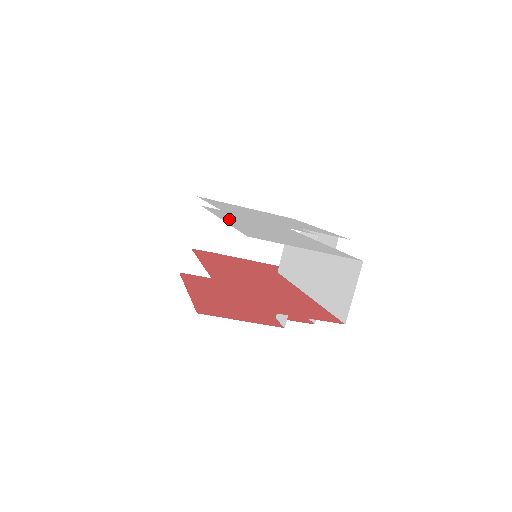
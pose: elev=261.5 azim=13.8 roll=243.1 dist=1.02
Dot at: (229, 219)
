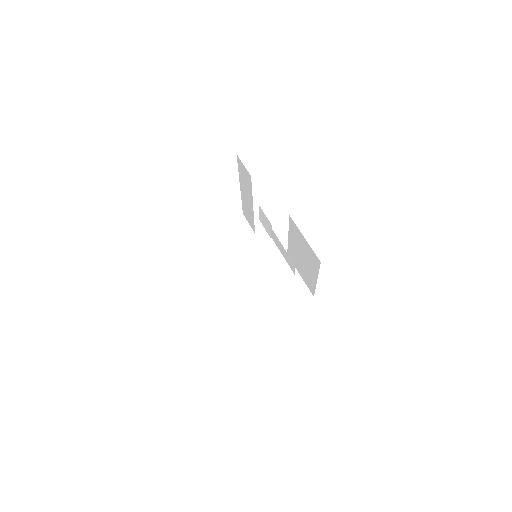
Dot at: occluded
